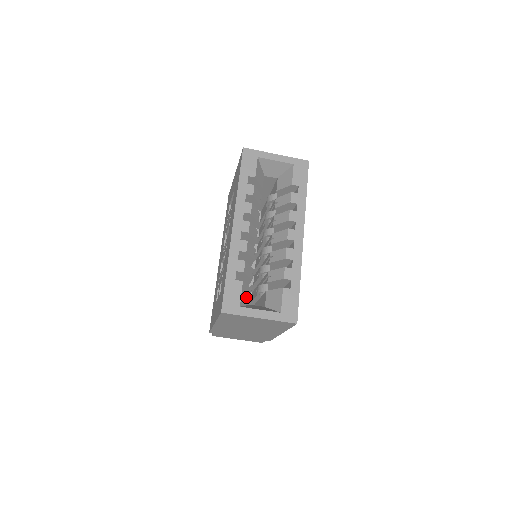
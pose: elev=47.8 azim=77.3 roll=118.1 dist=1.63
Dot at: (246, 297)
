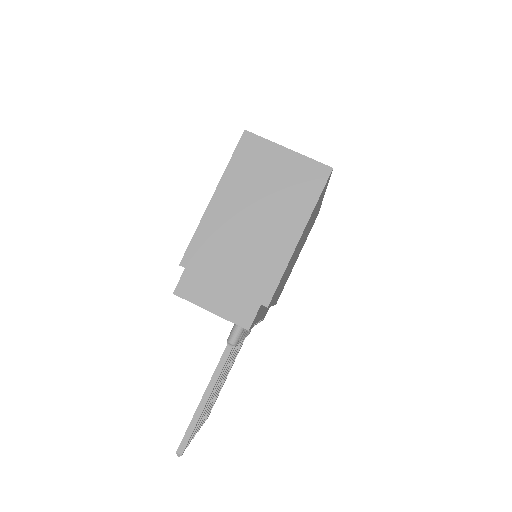
Dot at: occluded
